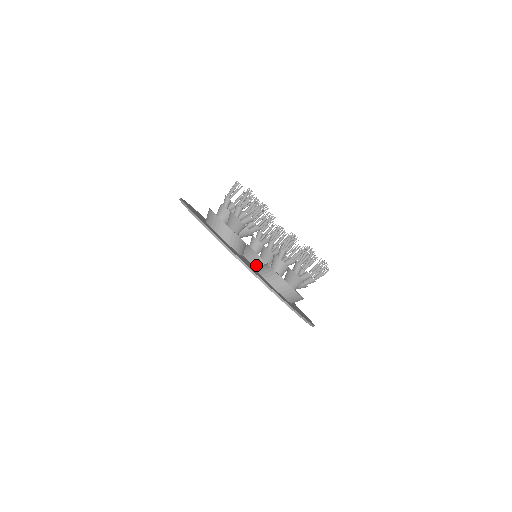
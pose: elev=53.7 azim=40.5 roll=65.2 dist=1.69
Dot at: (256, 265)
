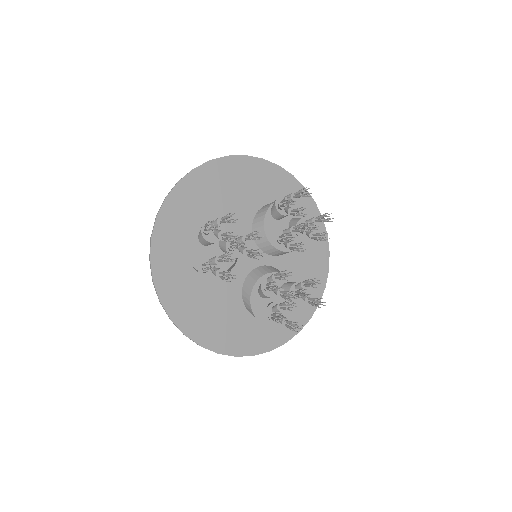
Dot at: (264, 250)
